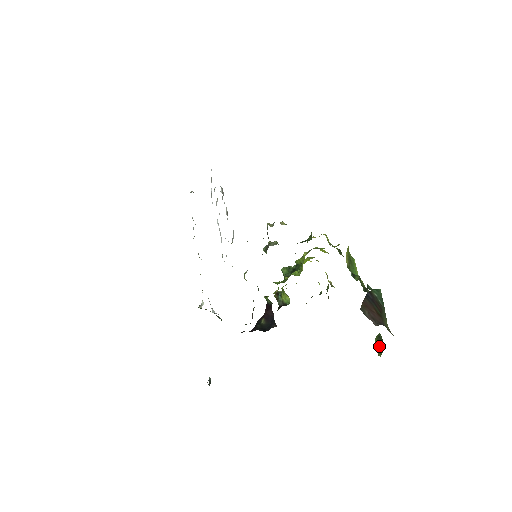
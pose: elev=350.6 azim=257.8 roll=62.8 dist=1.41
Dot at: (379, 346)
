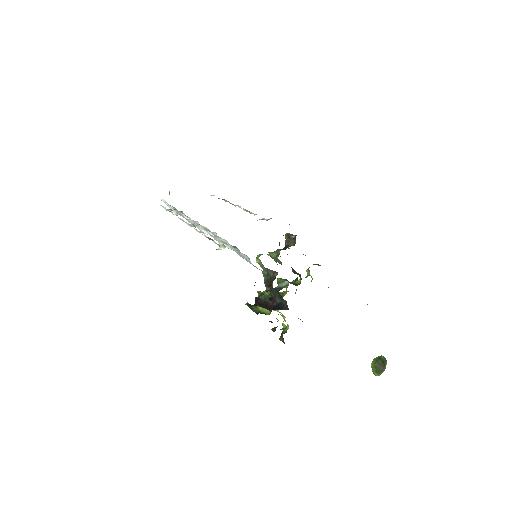
Dot at: (379, 366)
